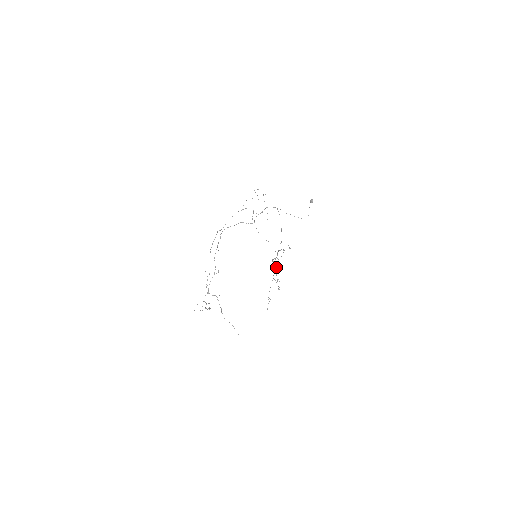
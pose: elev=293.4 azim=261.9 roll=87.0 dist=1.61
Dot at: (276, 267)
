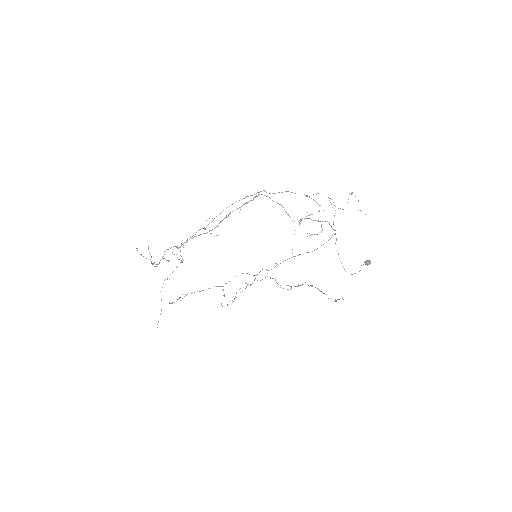
Dot at: (251, 284)
